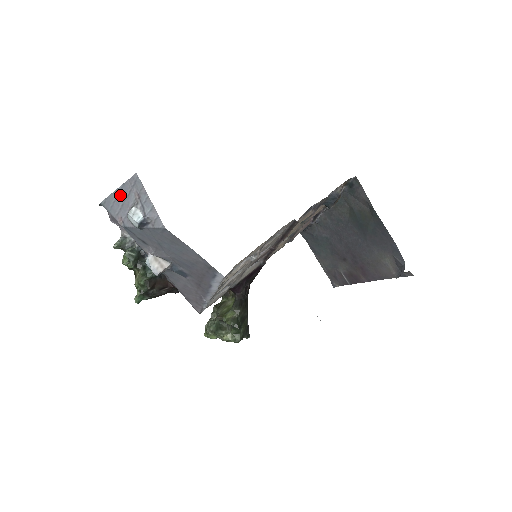
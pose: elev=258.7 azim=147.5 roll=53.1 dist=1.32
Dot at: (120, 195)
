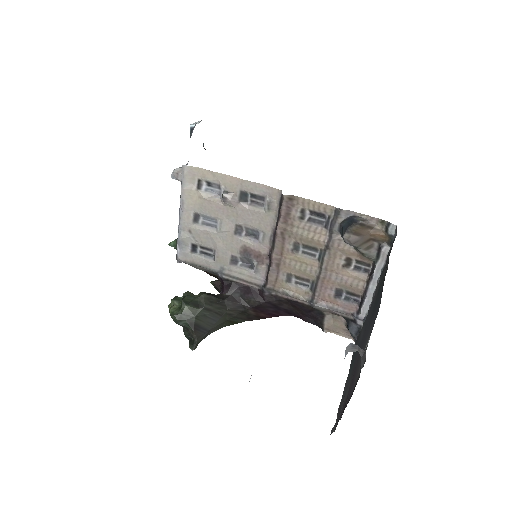
Dot at: occluded
